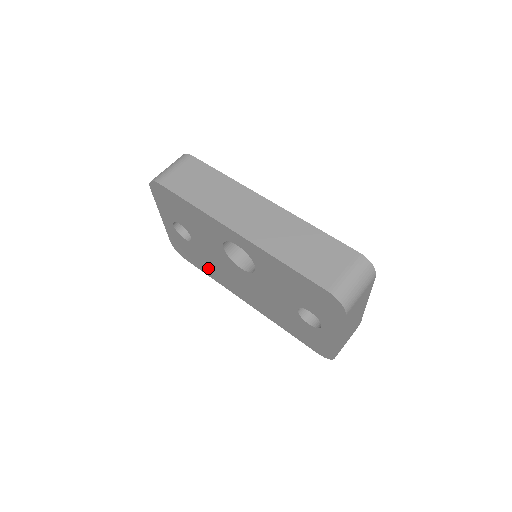
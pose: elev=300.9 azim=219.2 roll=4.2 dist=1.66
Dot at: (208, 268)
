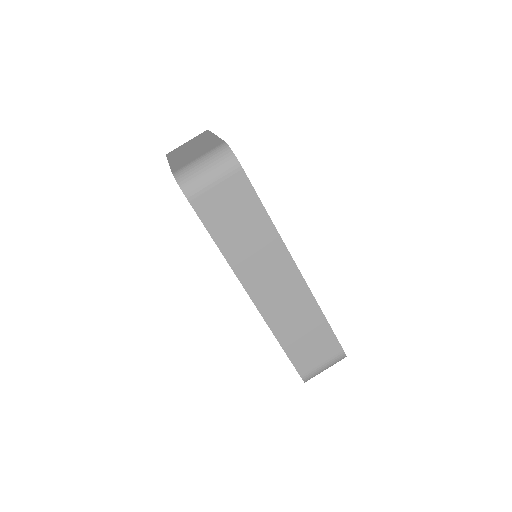
Dot at: occluded
